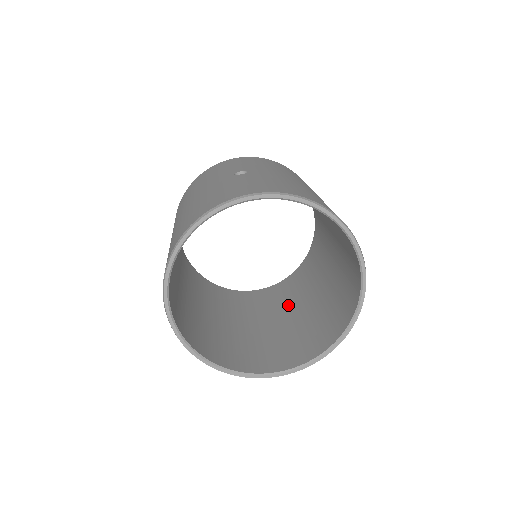
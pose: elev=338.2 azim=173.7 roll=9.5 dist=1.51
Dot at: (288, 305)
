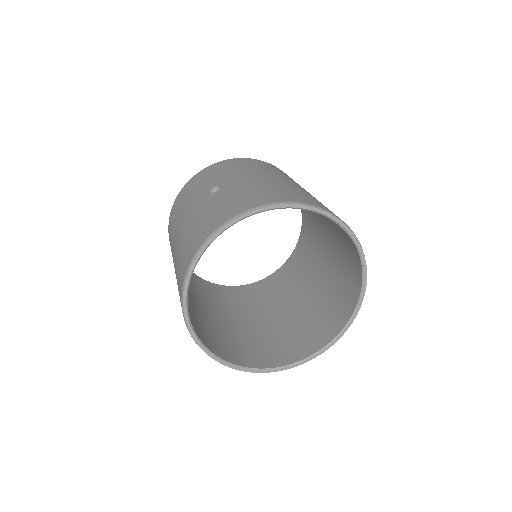
Dot at: (300, 284)
